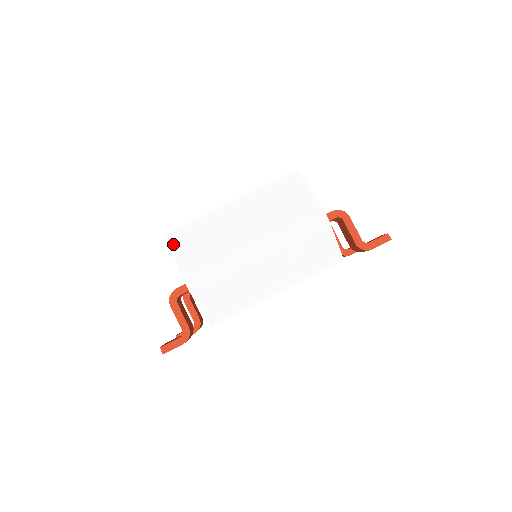
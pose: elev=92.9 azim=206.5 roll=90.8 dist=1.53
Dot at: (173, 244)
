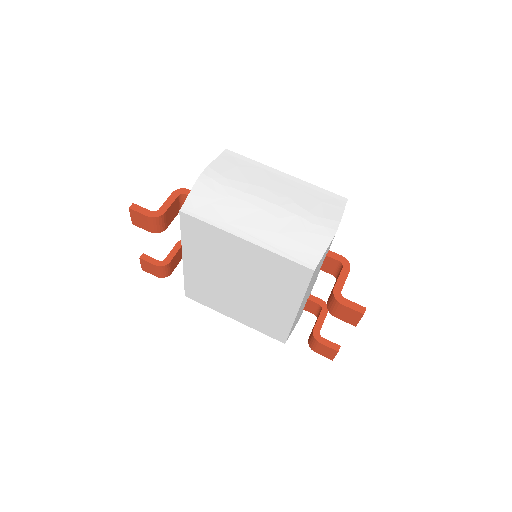
Dot at: (223, 155)
